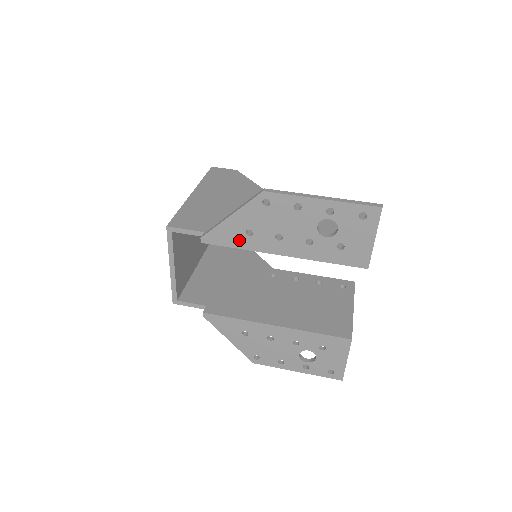
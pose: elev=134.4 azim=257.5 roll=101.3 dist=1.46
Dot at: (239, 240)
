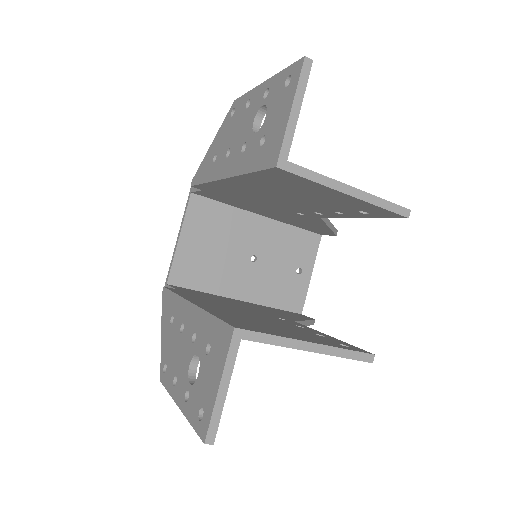
Dot at: (208, 171)
